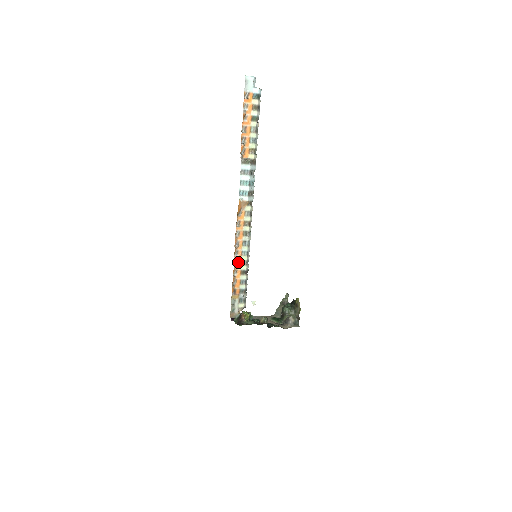
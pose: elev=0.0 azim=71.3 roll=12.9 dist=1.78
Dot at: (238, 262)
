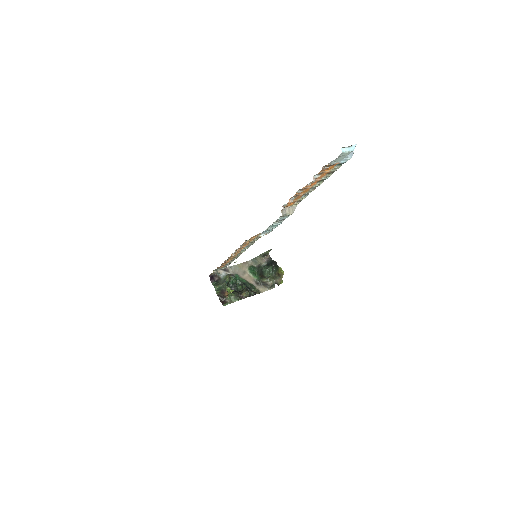
Dot at: (234, 255)
